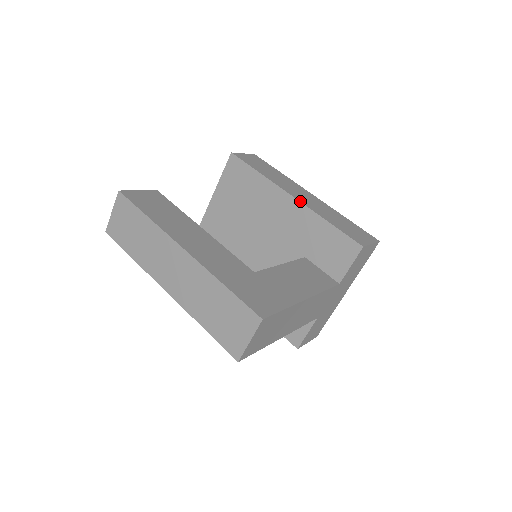
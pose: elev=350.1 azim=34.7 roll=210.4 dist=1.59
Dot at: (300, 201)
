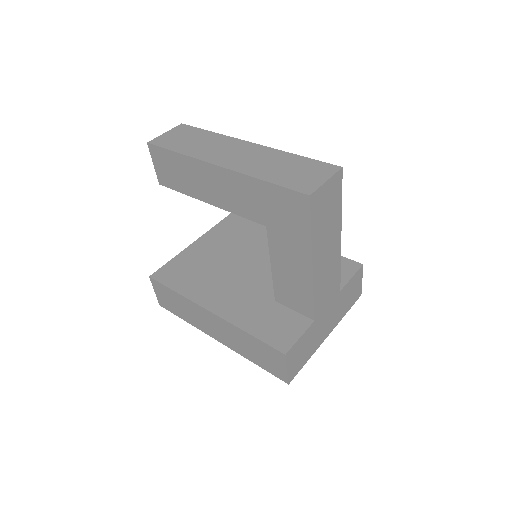
Dot at: occluded
